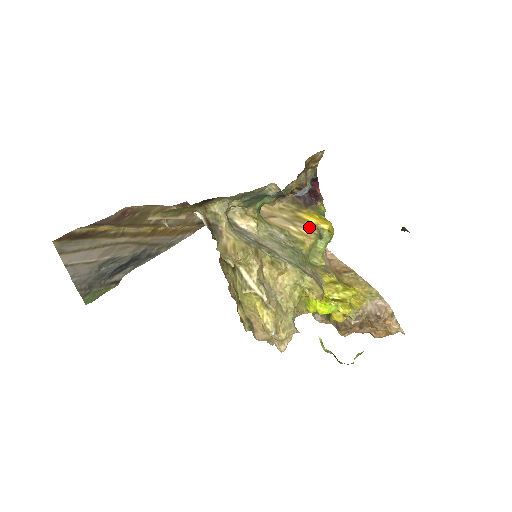
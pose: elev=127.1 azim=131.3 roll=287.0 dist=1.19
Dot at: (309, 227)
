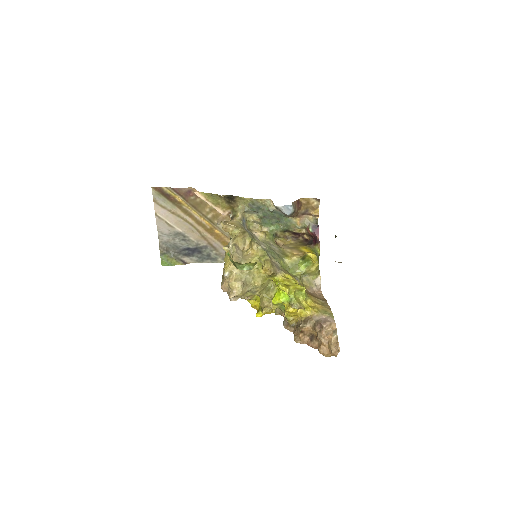
Dot at: (299, 252)
